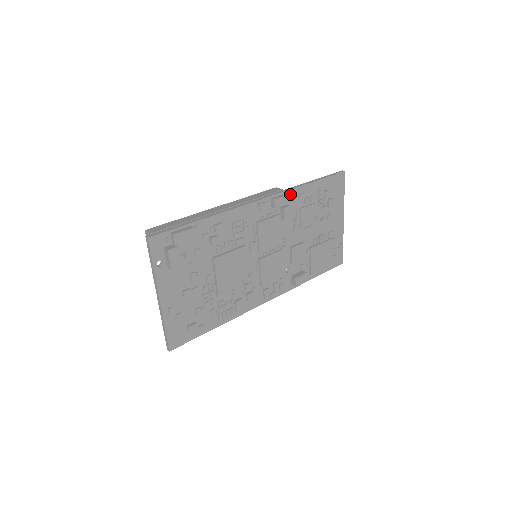
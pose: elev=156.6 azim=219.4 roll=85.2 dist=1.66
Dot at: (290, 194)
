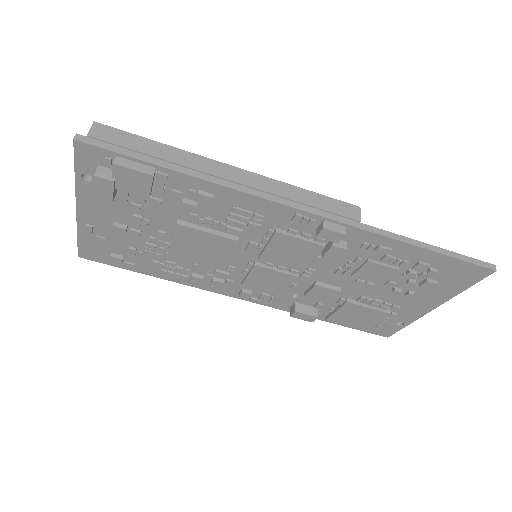
Dot at: (365, 235)
